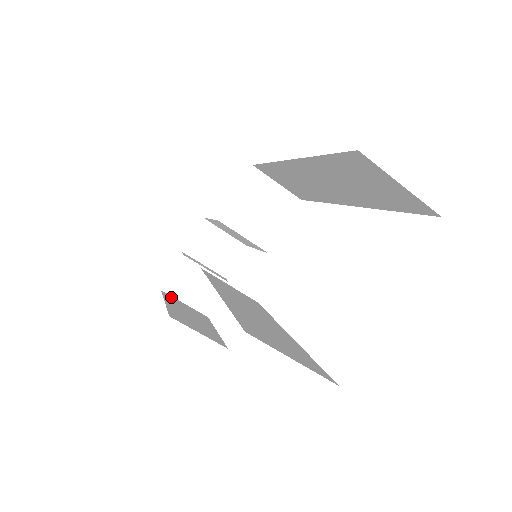
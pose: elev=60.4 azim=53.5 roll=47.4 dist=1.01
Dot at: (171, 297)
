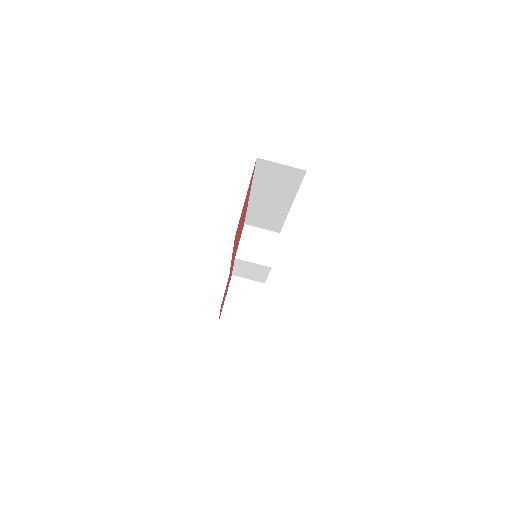
Dot at: occluded
